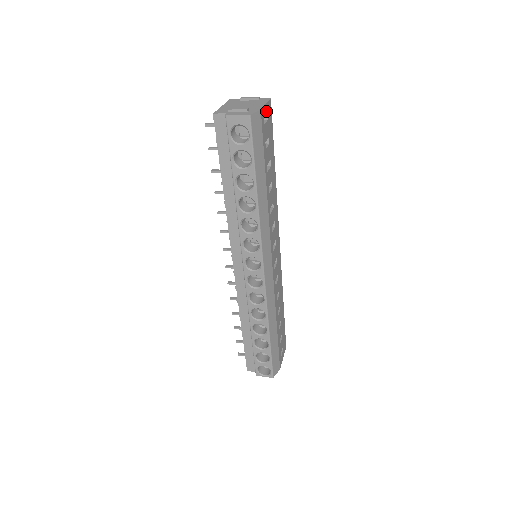
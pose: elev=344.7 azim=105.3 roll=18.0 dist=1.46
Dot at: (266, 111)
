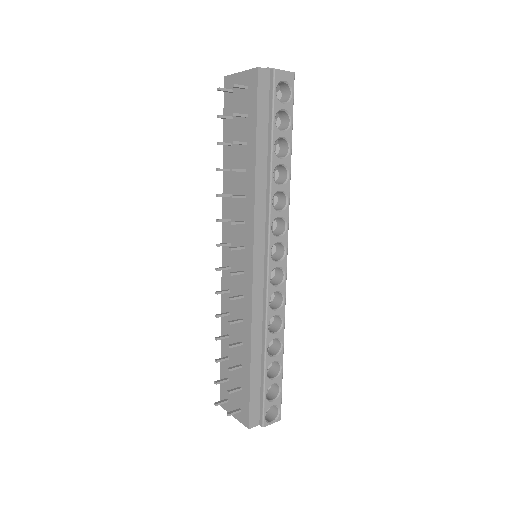
Dot at: occluded
